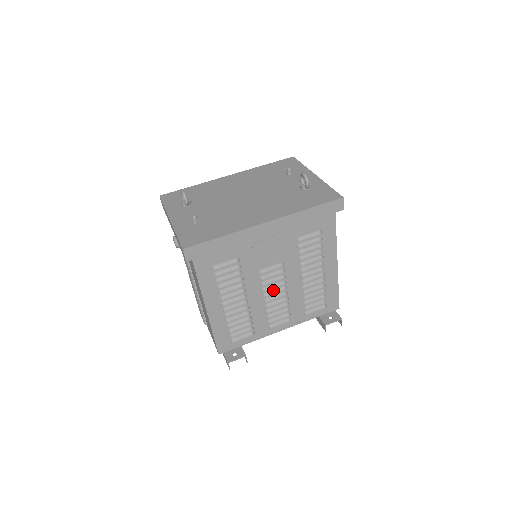
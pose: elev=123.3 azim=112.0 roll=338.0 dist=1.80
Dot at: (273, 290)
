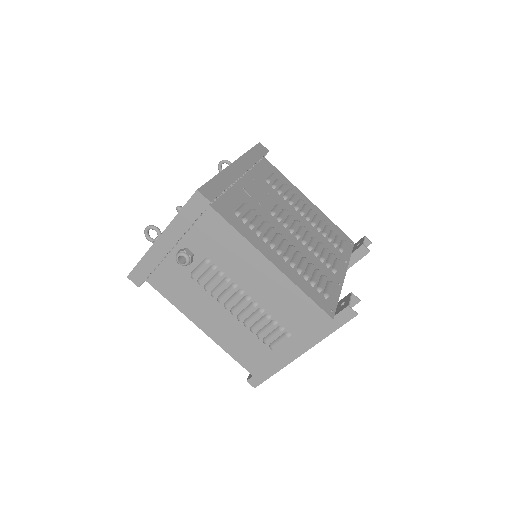
Dot at: (298, 231)
